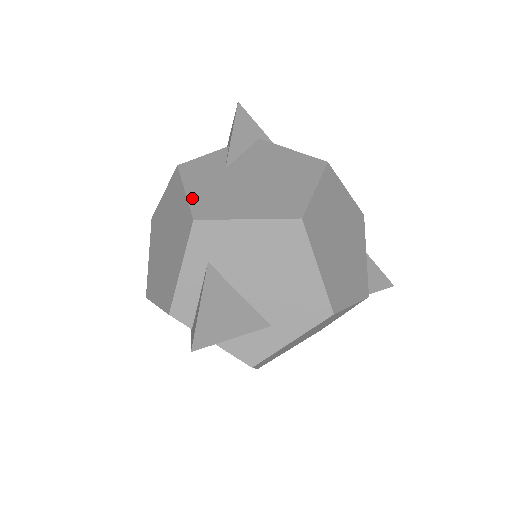
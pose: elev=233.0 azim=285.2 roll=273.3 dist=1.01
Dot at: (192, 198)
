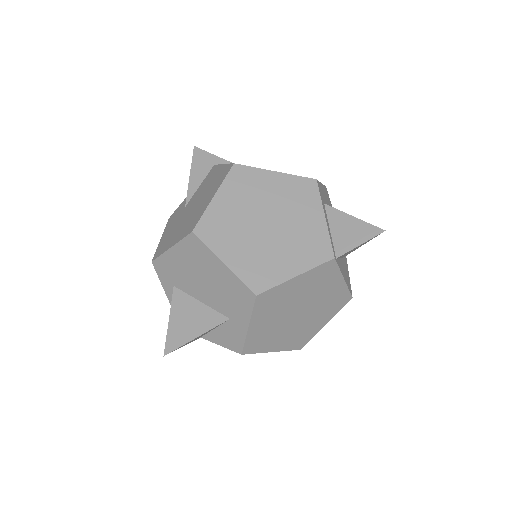
Dot at: (160, 243)
